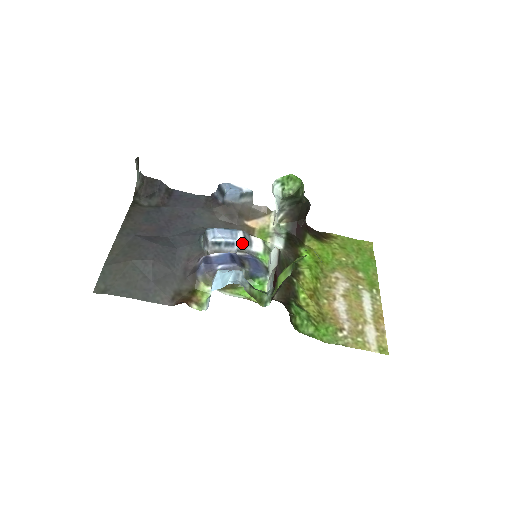
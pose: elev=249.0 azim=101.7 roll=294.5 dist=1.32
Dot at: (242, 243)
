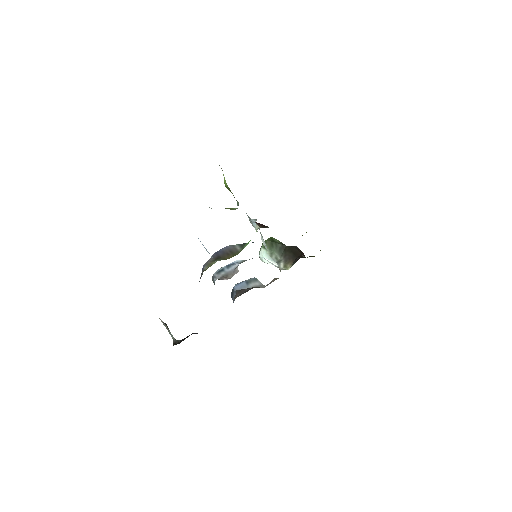
Dot at: (240, 260)
